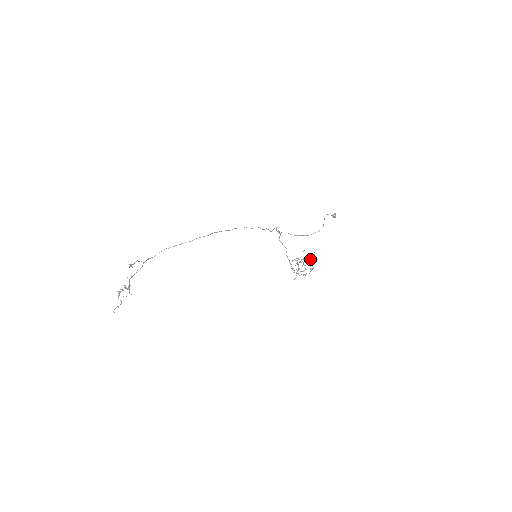
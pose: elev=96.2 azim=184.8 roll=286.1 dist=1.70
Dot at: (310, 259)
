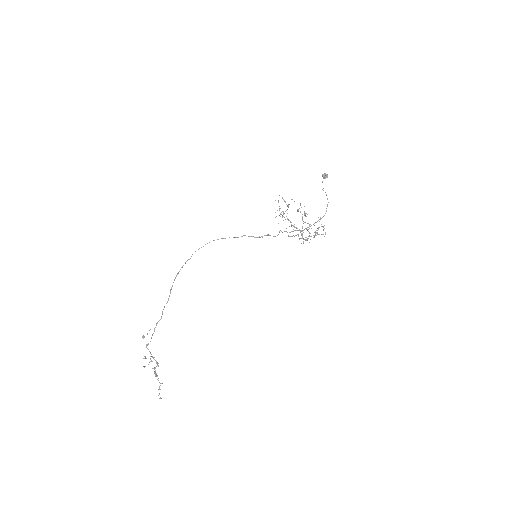
Dot at: occluded
